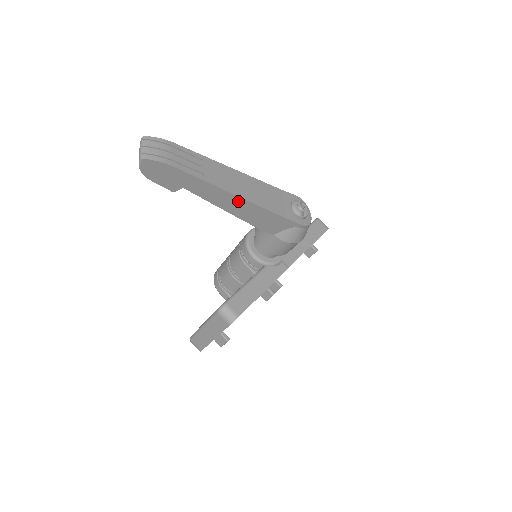
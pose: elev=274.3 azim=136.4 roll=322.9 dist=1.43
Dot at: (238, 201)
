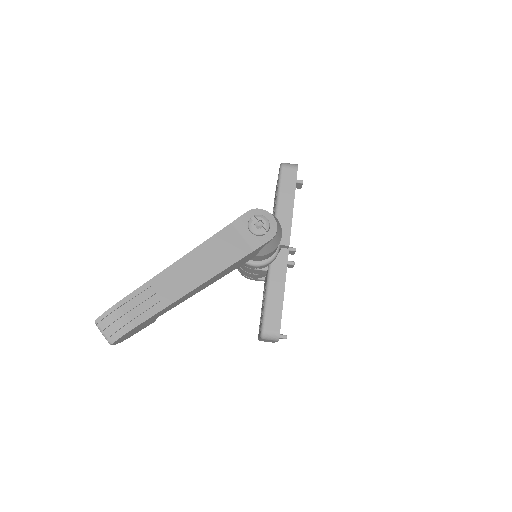
Dot at: (205, 283)
